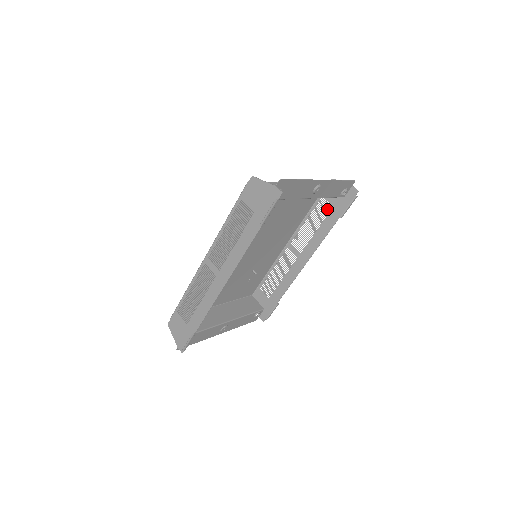
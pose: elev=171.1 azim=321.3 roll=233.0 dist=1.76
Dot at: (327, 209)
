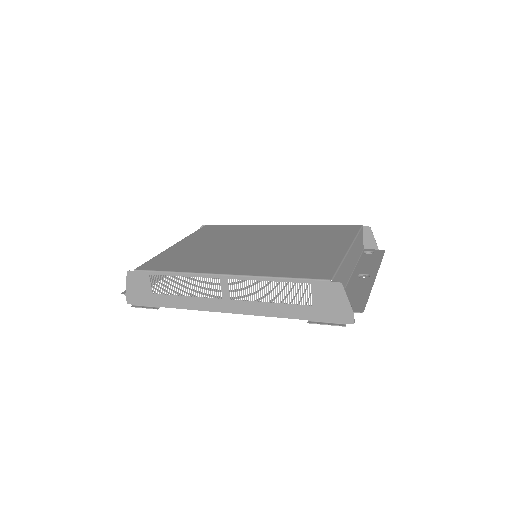
Dot at: occluded
